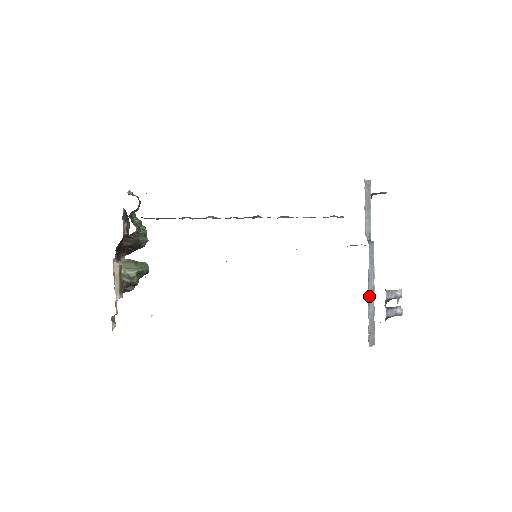
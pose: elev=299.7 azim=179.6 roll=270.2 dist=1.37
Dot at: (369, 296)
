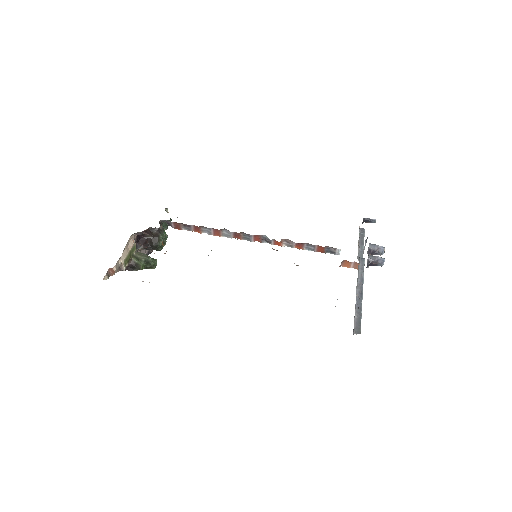
Dot at: (357, 293)
